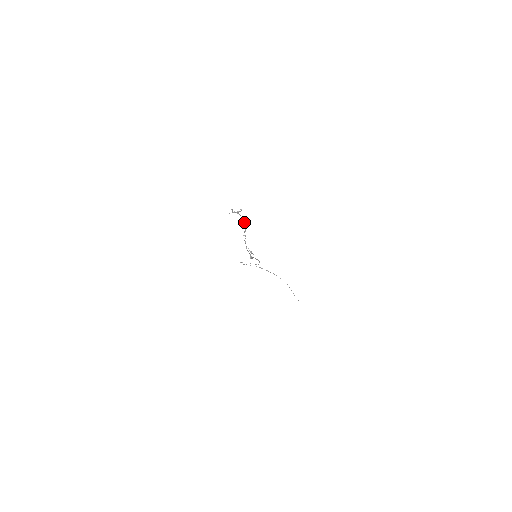
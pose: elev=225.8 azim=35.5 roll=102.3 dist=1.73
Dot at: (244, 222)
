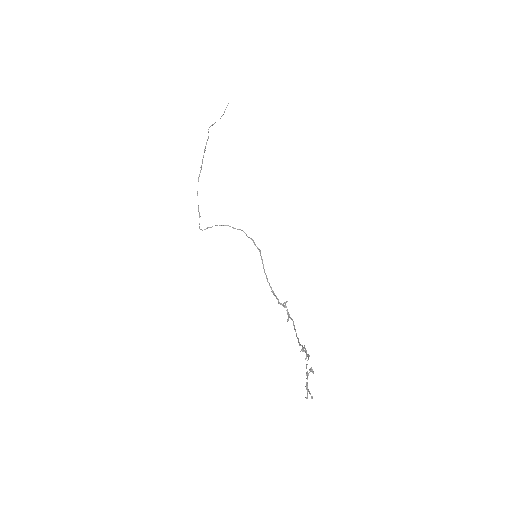
Dot at: occluded
